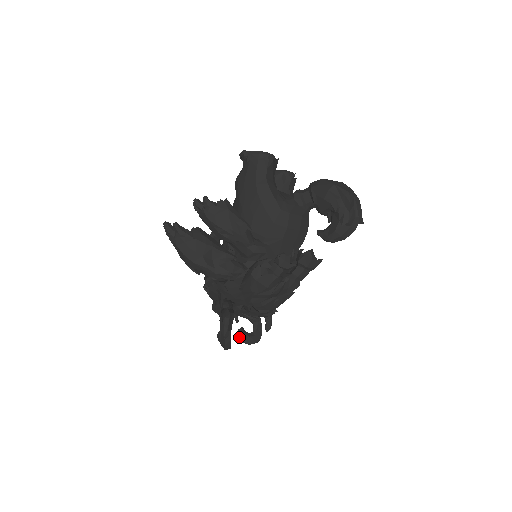
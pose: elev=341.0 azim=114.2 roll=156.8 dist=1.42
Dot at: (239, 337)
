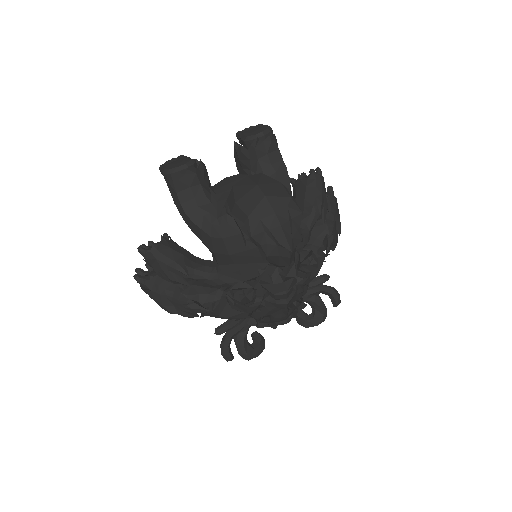
Dot at: occluded
